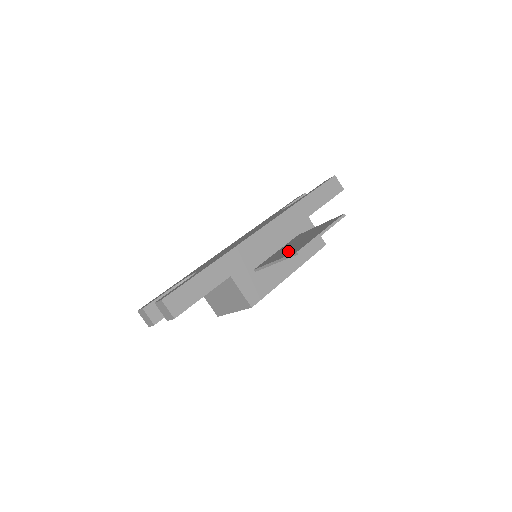
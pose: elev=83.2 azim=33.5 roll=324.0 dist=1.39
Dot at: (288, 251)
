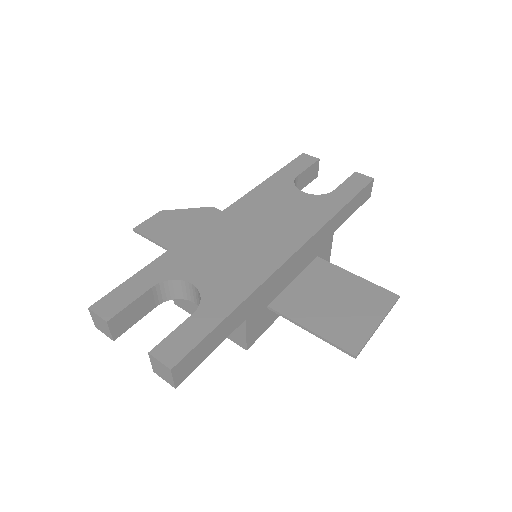
Dot at: (329, 322)
